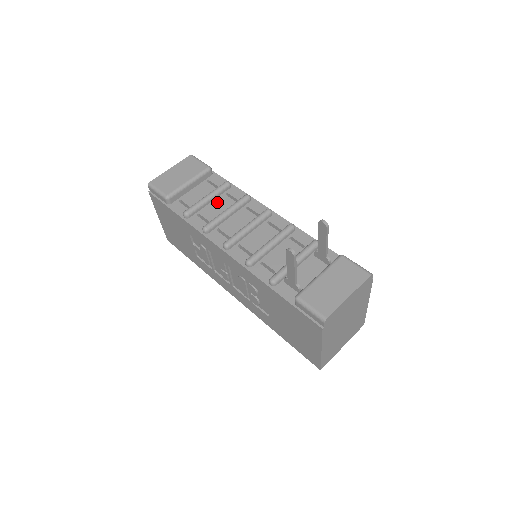
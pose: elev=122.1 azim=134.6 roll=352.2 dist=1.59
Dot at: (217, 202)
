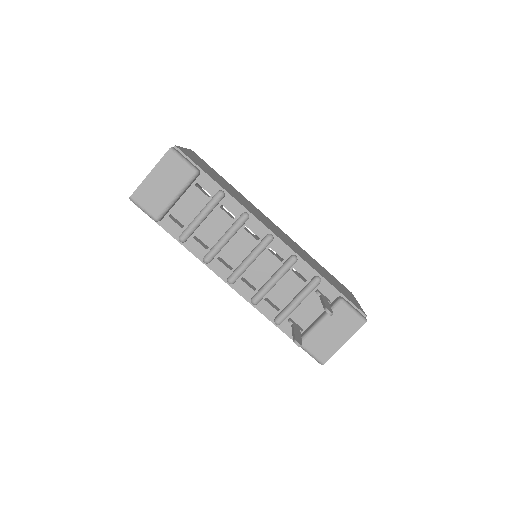
Dot at: (212, 219)
